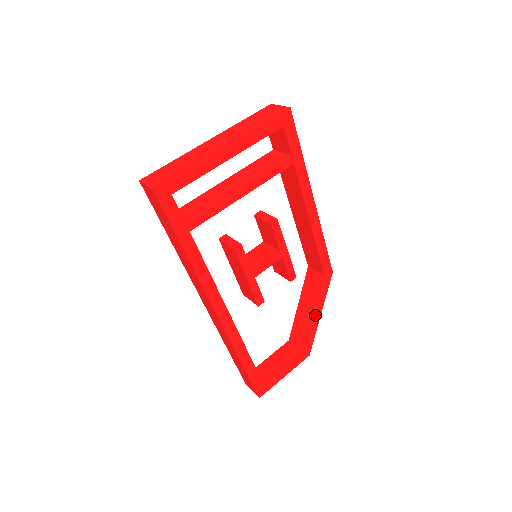
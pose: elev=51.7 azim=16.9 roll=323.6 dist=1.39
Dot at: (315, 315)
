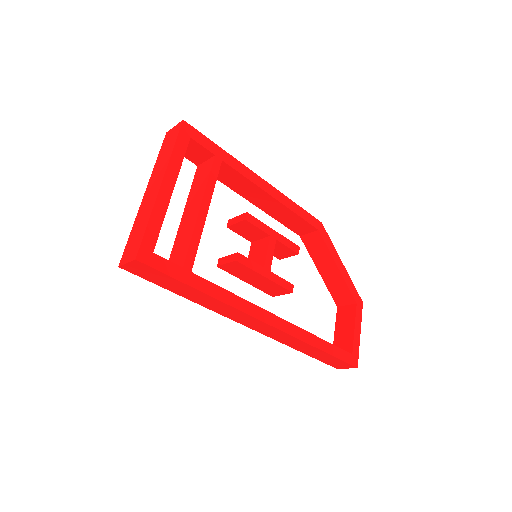
Dot at: (339, 267)
